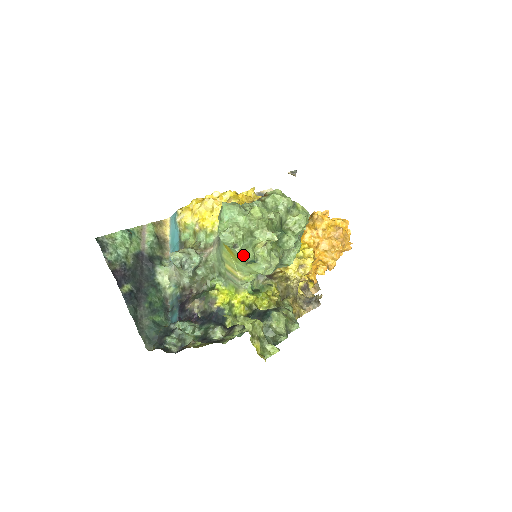
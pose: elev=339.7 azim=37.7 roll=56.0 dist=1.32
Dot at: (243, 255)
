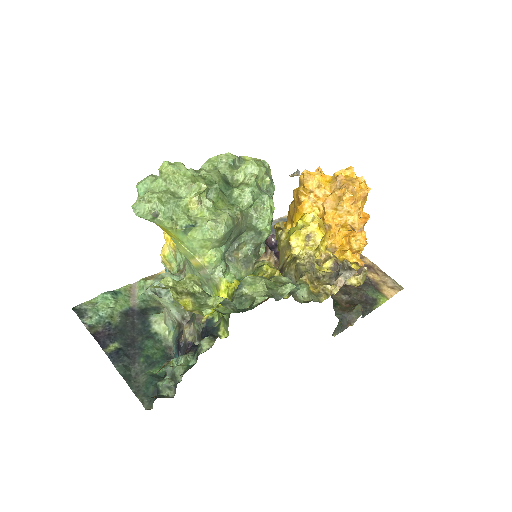
Dot at: (172, 222)
